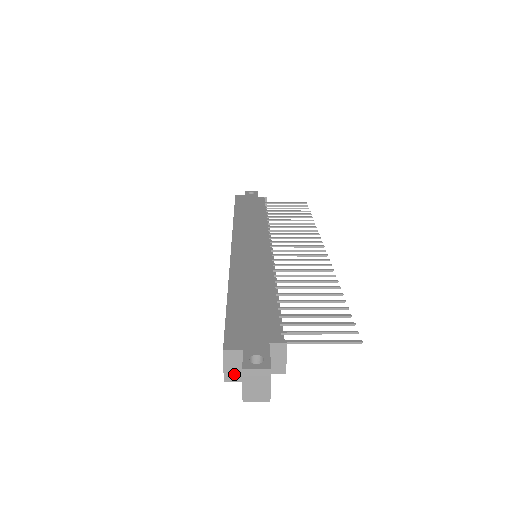
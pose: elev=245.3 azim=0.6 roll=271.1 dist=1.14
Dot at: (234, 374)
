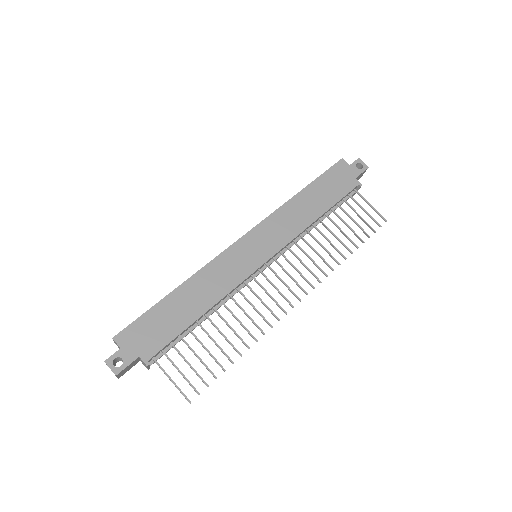
Dot at: occluded
